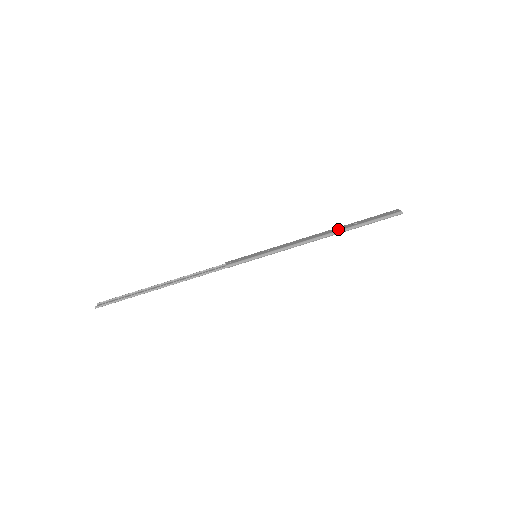
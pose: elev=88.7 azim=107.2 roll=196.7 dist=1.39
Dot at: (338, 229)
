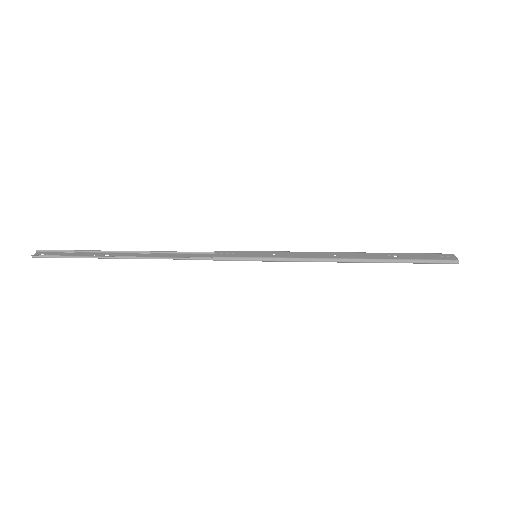
Dot at: (371, 256)
